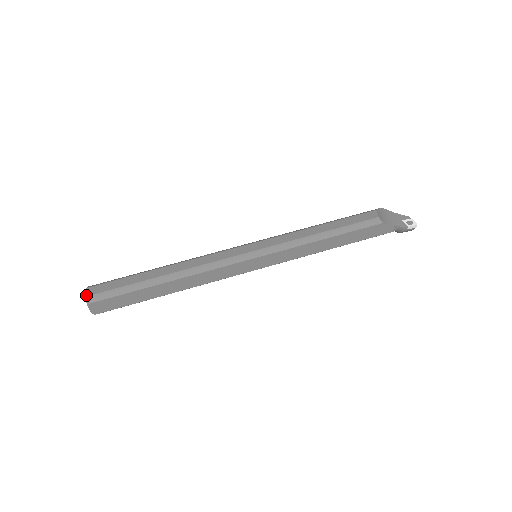
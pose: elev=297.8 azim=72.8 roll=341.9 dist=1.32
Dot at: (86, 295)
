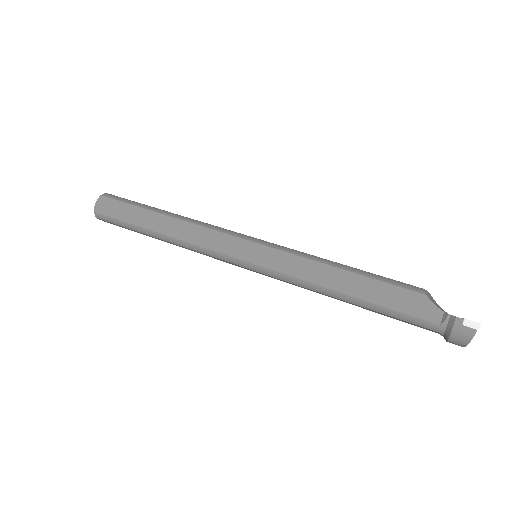
Dot at: (107, 193)
